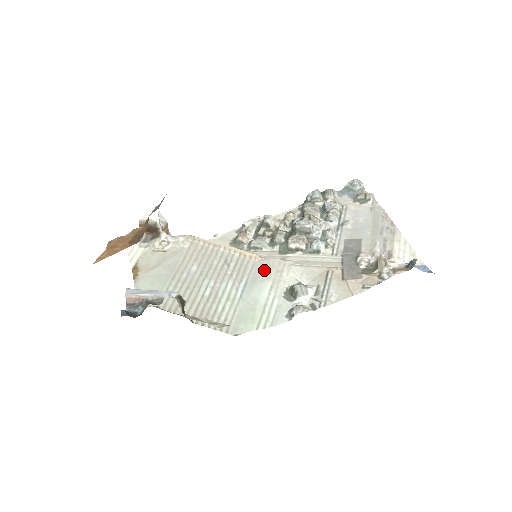
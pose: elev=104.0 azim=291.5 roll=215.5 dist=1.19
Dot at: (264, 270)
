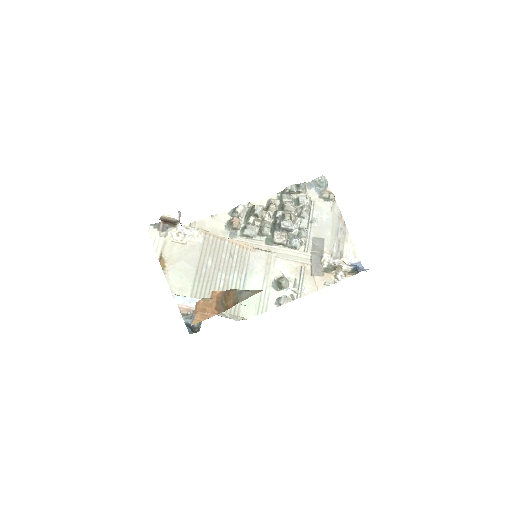
Dot at: (258, 262)
